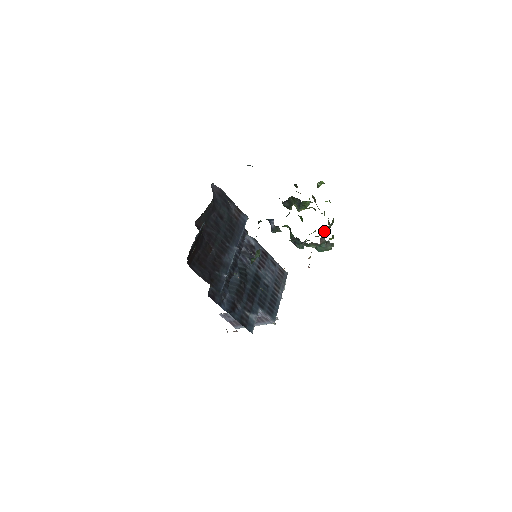
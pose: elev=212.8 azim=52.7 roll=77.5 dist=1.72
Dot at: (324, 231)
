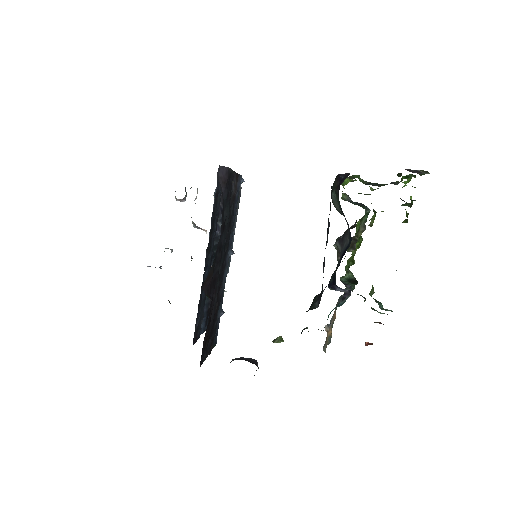
Dot at: occluded
